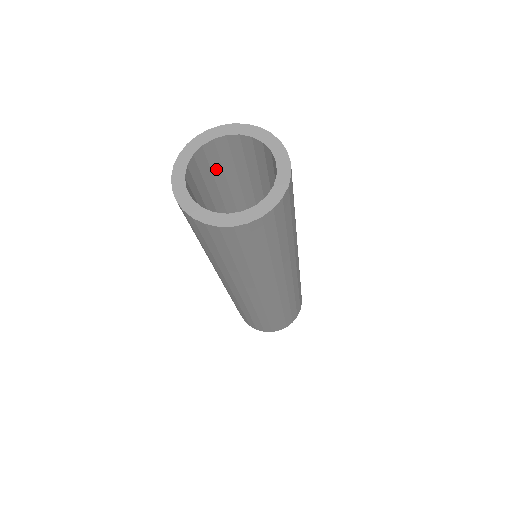
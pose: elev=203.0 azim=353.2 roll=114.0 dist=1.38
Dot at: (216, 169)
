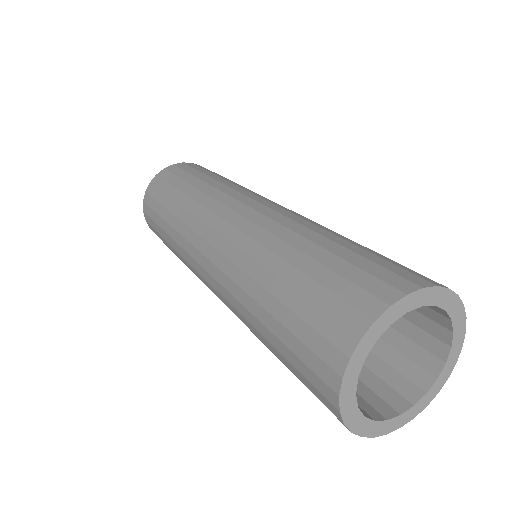
Dot at: occluded
